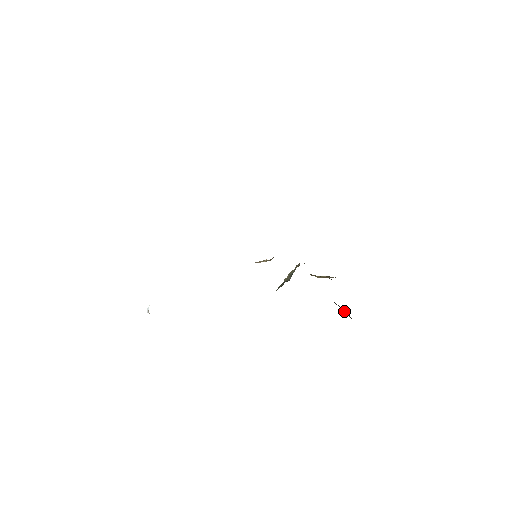
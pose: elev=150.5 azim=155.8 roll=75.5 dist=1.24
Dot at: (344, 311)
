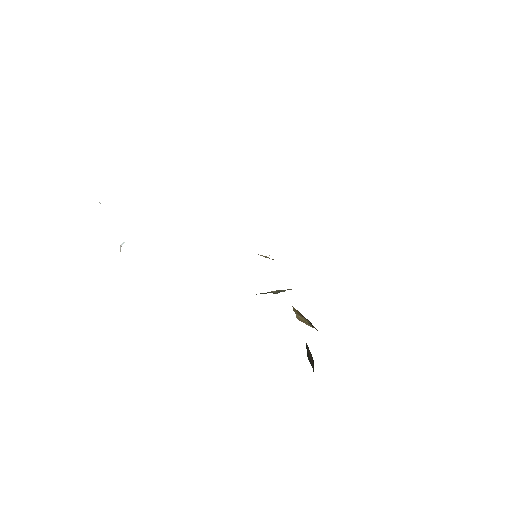
Dot at: (310, 356)
